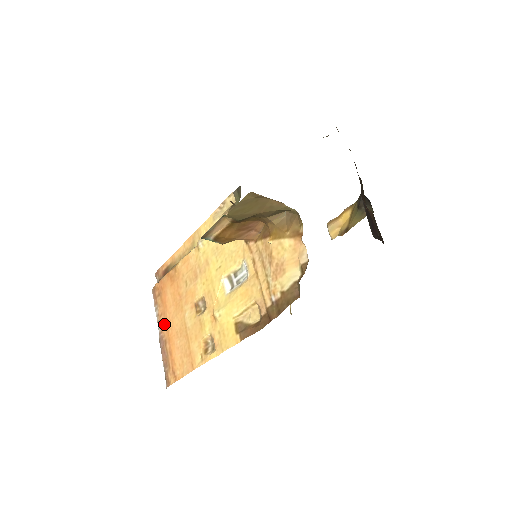
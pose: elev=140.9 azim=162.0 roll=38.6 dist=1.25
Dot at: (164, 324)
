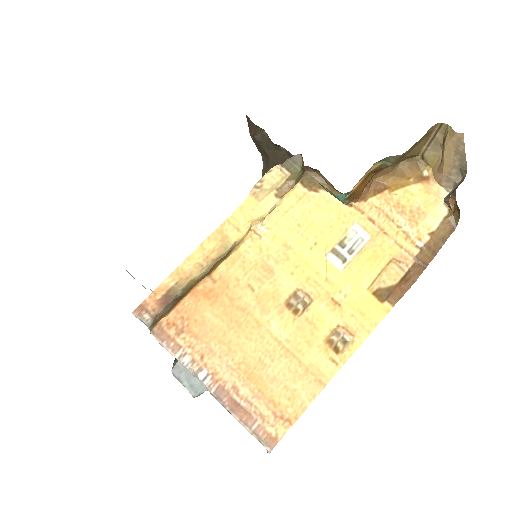
Dot at: (219, 365)
